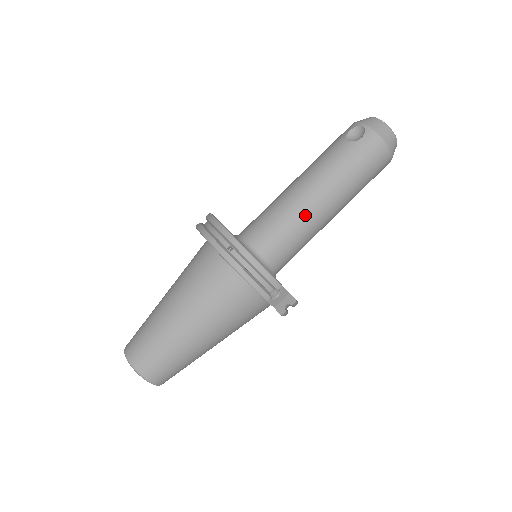
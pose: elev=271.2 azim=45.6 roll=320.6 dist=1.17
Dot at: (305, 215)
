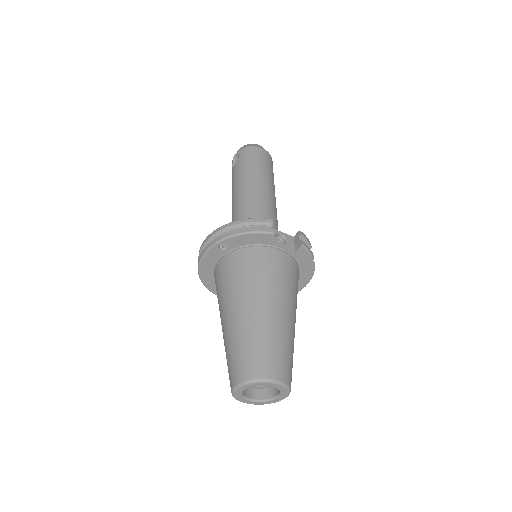
Dot at: (251, 201)
